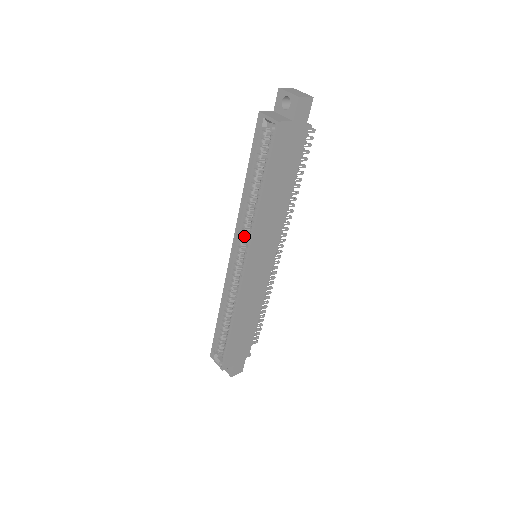
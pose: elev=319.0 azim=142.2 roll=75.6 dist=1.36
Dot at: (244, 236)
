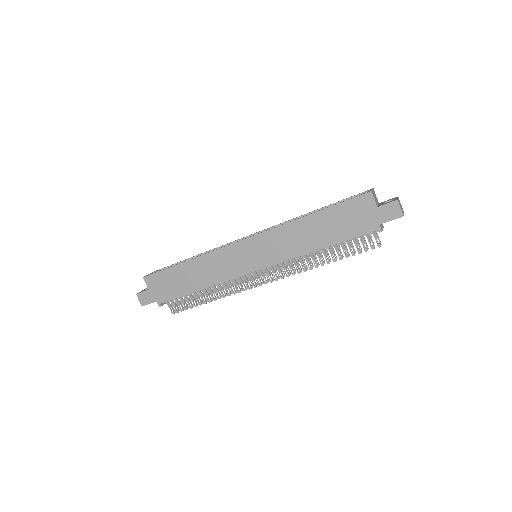
Dot at: occluded
